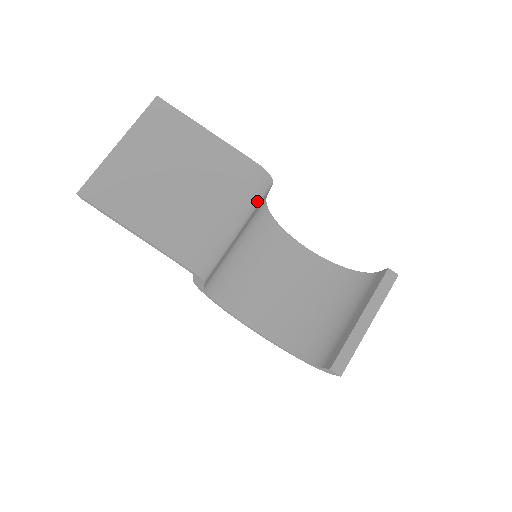
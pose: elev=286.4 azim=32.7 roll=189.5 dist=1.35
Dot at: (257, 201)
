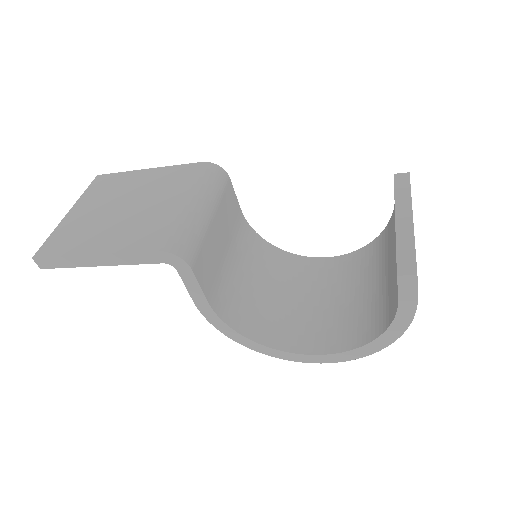
Dot at: (217, 188)
